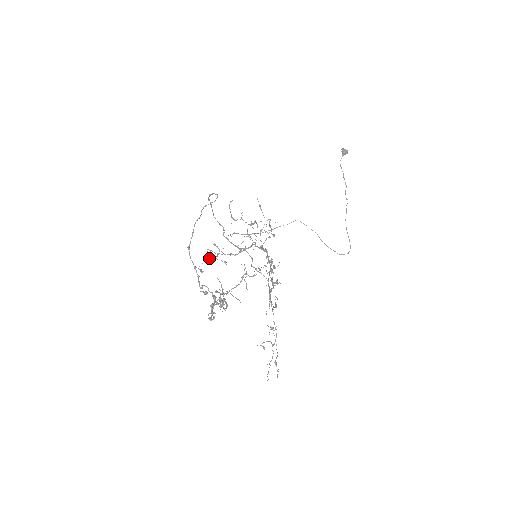
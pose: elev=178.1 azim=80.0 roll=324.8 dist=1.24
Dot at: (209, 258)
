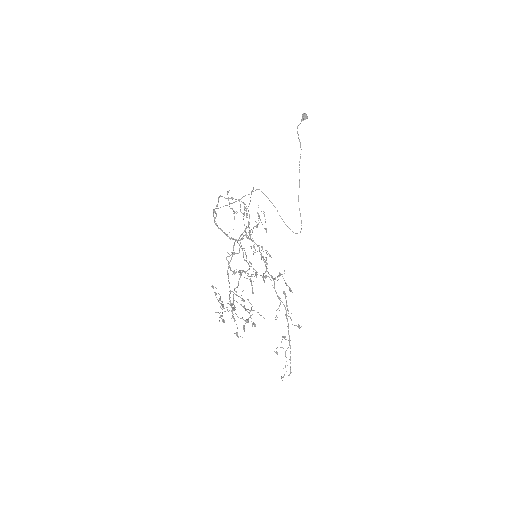
Dot at: (234, 274)
